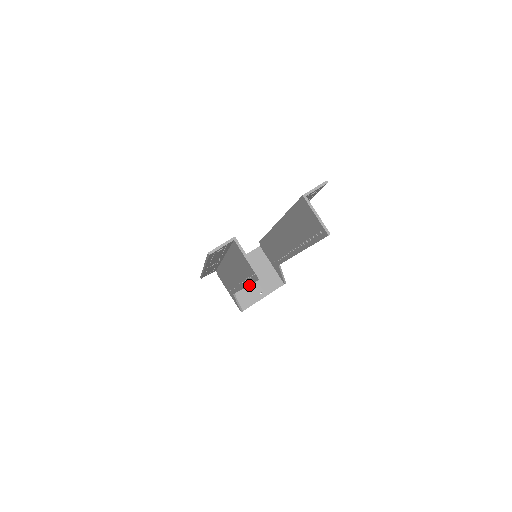
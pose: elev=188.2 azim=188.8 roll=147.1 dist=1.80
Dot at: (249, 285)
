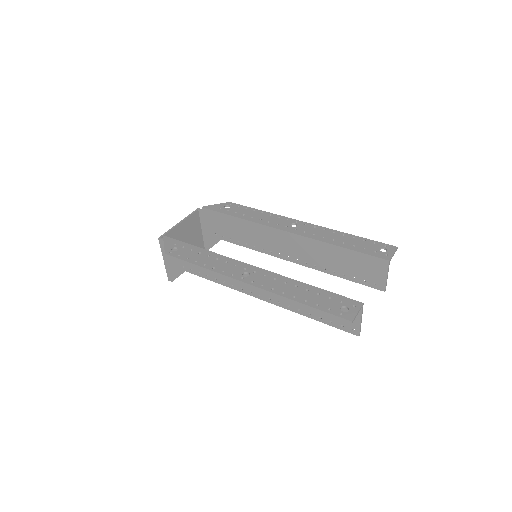
Dot at: occluded
